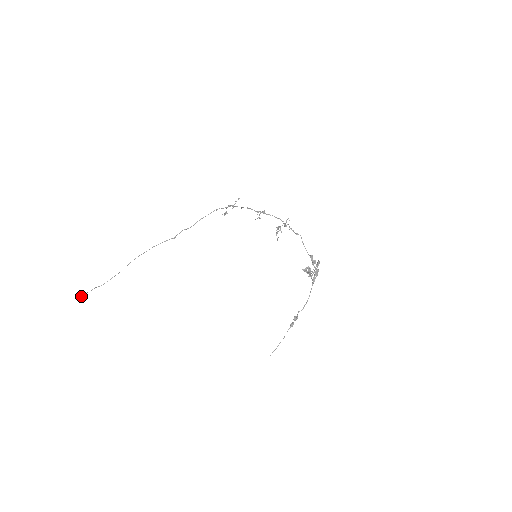
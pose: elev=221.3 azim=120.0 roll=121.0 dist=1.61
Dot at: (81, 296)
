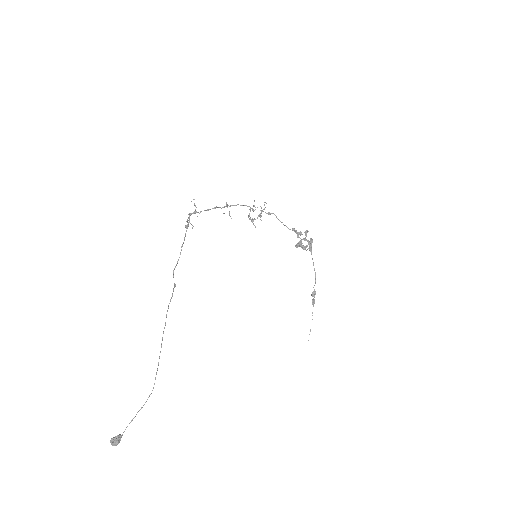
Dot at: occluded
